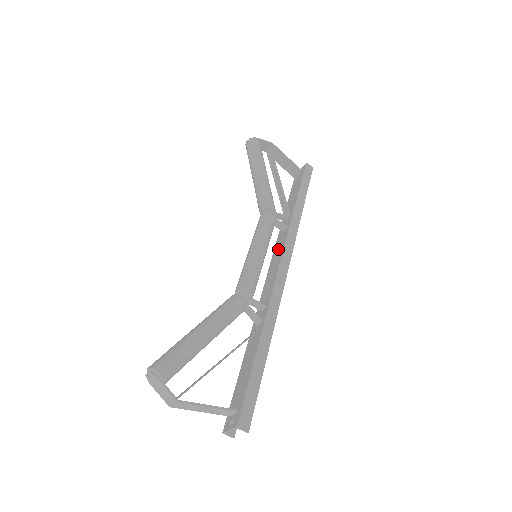
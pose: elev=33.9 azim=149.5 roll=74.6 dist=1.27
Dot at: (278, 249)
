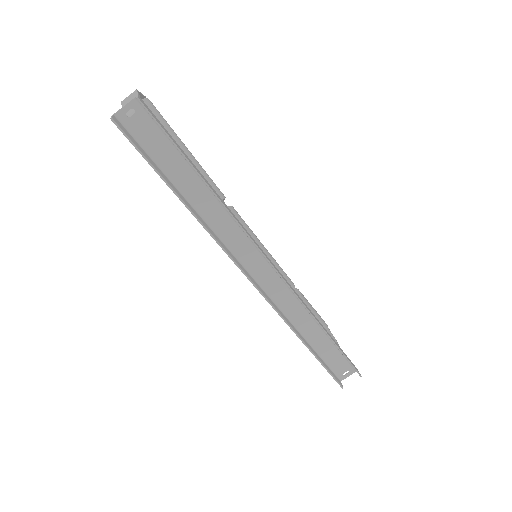
Dot at: (275, 288)
